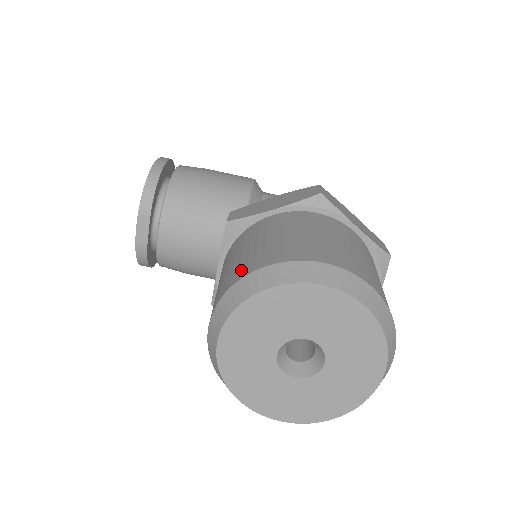
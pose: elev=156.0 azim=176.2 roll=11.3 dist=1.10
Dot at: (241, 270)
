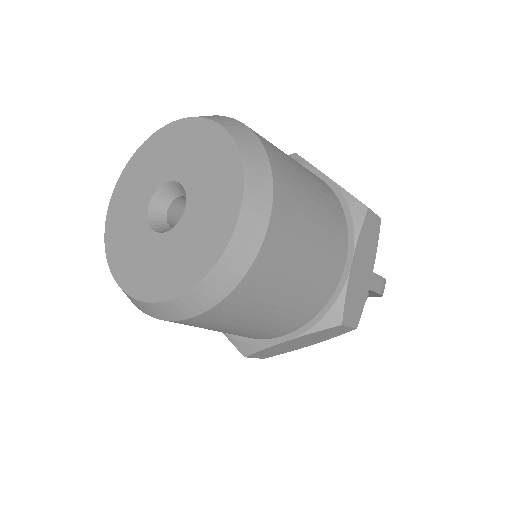
Dot at: occluded
